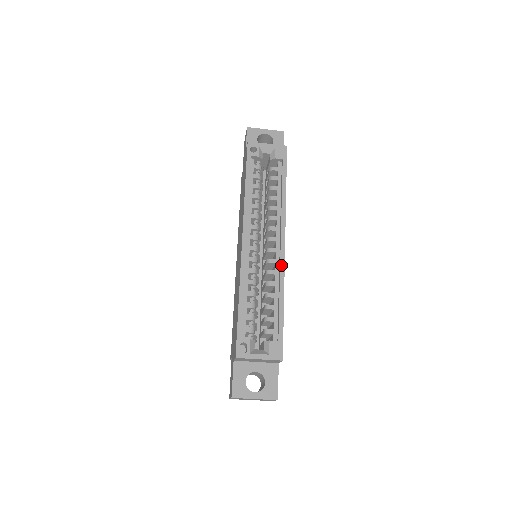
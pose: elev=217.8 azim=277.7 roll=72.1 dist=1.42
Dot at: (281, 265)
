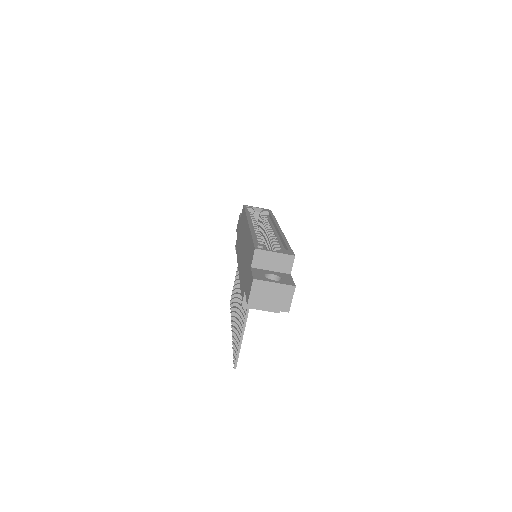
Dot at: (280, 232)
